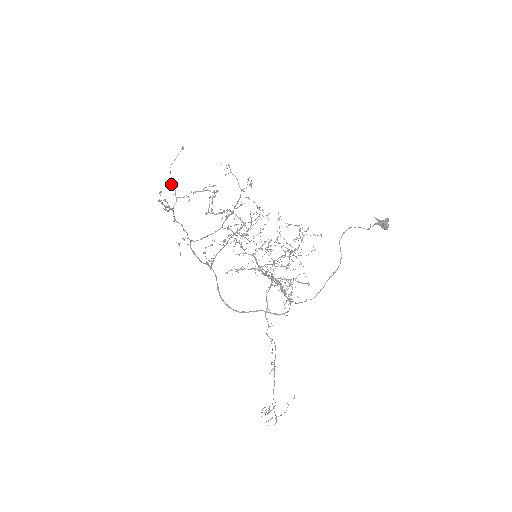
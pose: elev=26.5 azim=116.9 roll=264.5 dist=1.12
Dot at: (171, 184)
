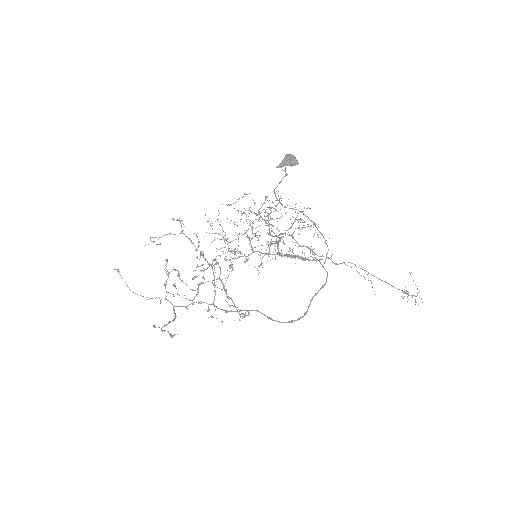
Dot at: occluded
